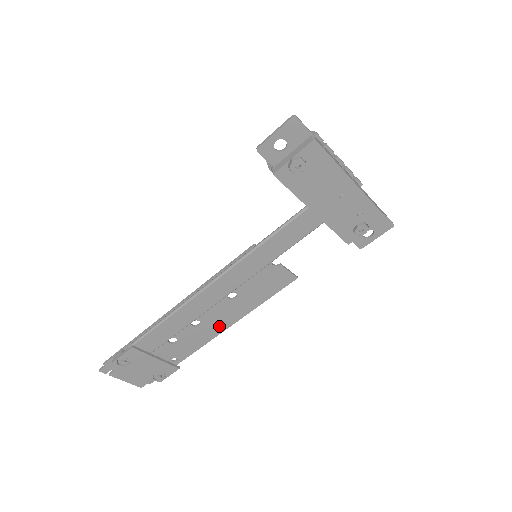
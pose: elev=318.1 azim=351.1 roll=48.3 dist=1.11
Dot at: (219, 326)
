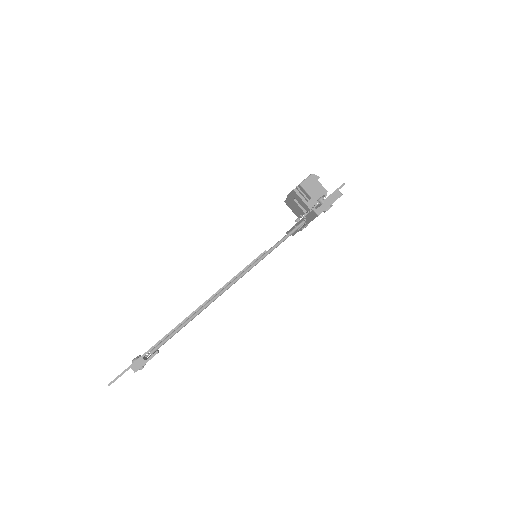
Dot at: occluded
